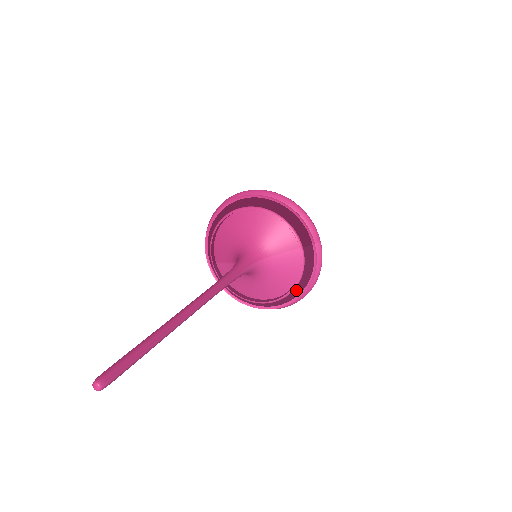
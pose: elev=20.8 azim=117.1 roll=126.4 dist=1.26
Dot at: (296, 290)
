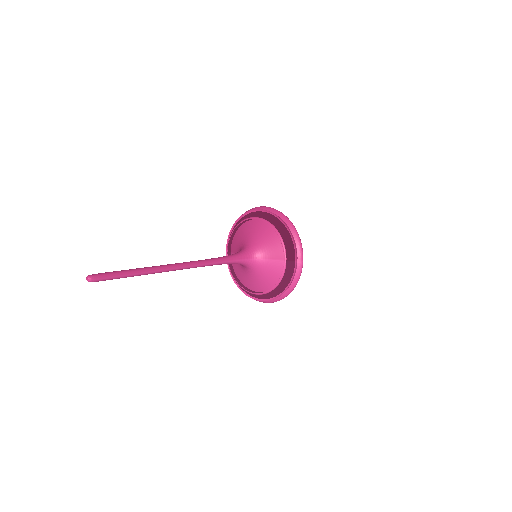
Dot at: (274, 291)
